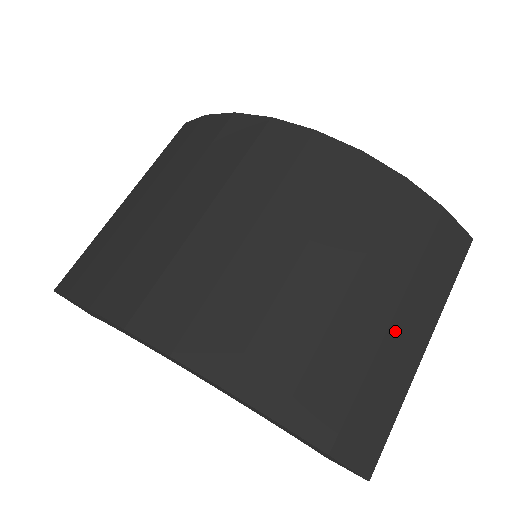
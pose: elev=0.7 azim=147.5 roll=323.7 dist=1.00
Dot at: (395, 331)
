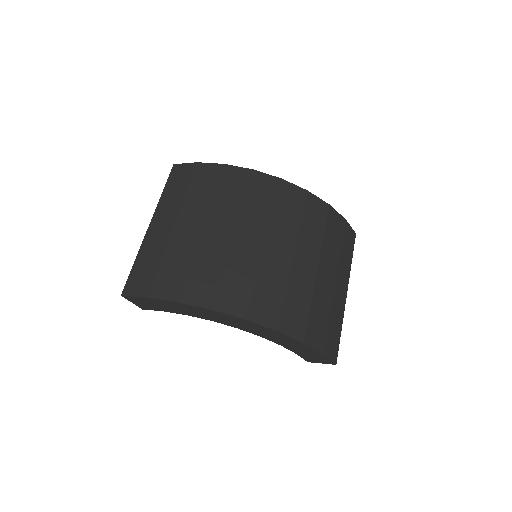
Dot at: (337, 288)
